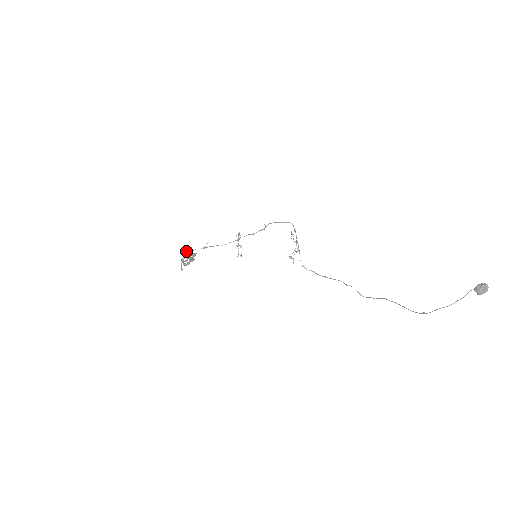
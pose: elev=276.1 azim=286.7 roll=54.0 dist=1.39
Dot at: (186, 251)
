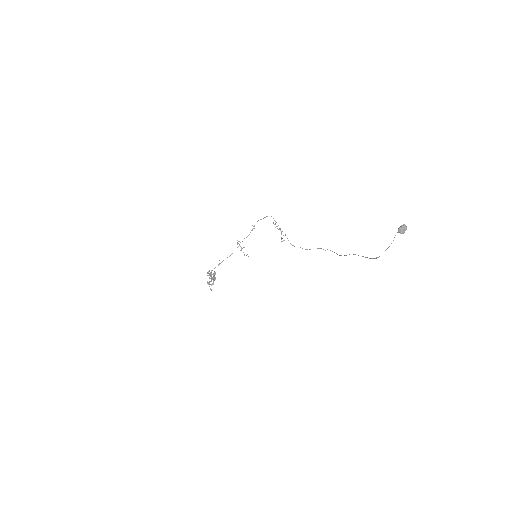
Dot at: occluded
